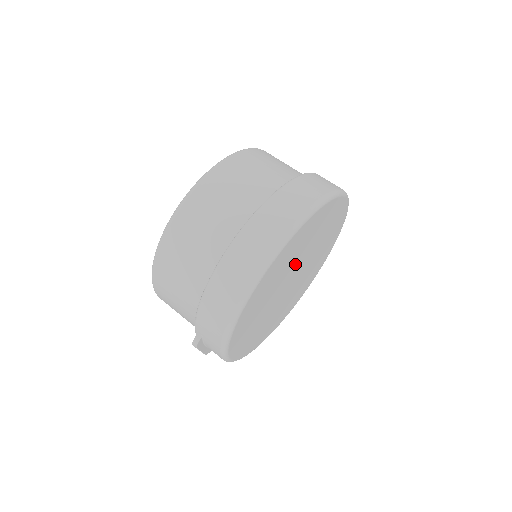
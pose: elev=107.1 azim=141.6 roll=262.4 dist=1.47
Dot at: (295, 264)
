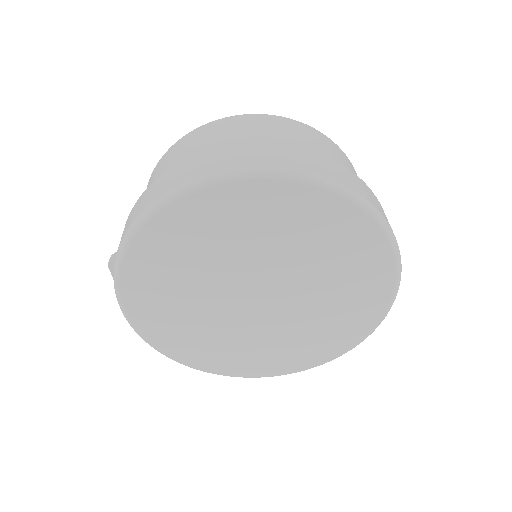
Dot at: (266, 263)
